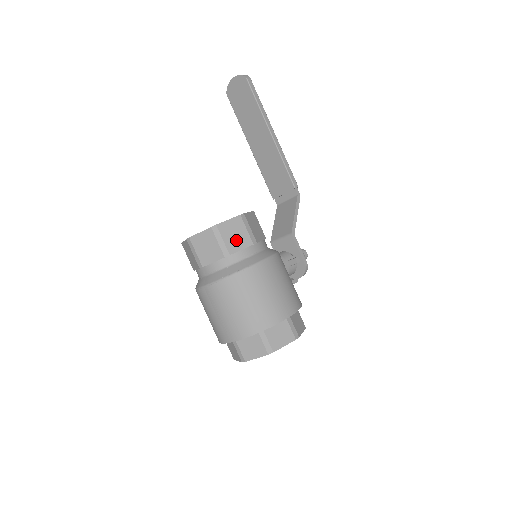
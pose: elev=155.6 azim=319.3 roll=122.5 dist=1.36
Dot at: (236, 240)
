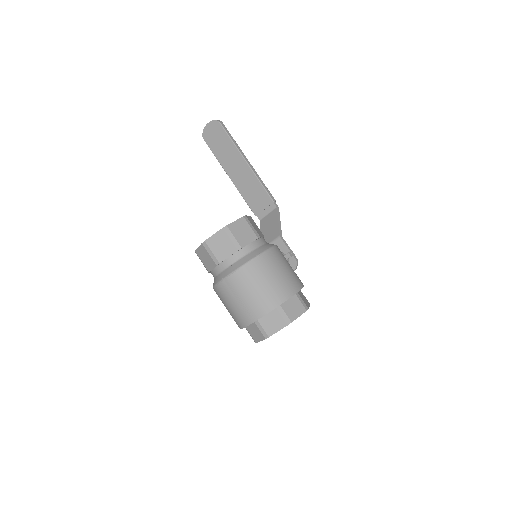
Dot at: (244, 236)
